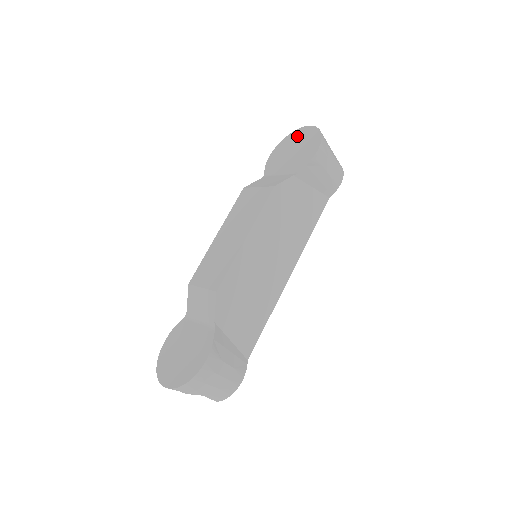
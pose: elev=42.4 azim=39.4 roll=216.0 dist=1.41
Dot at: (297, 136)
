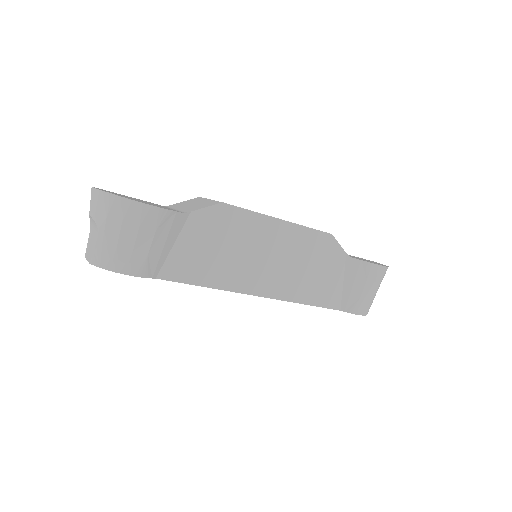
Dot at: (365, 259)
